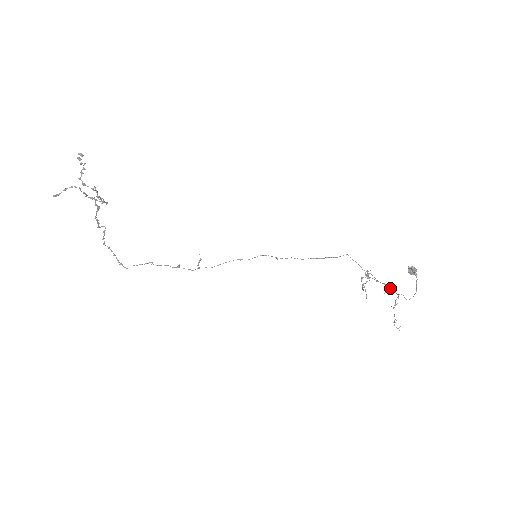
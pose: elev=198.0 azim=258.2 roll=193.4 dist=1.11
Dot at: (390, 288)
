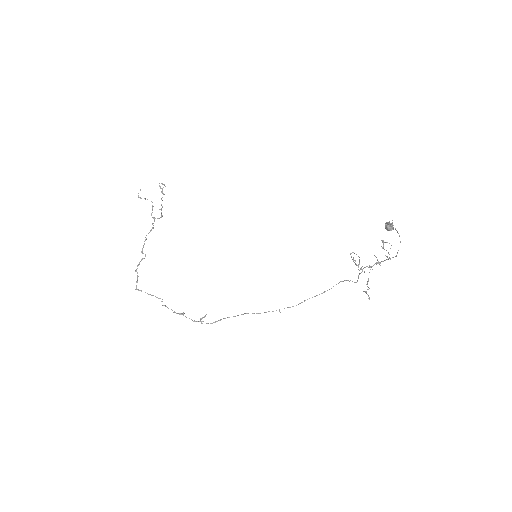
Dot at: (382, 261)
